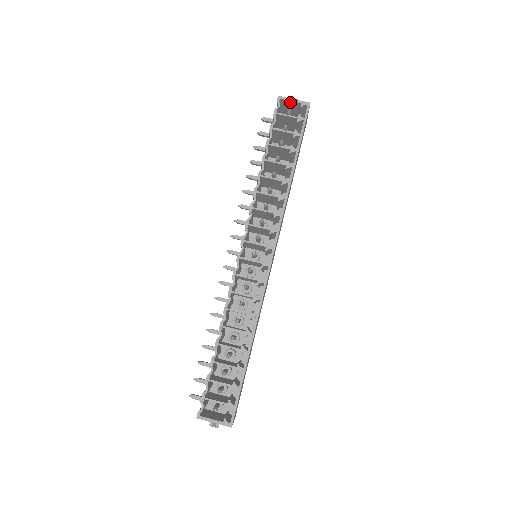
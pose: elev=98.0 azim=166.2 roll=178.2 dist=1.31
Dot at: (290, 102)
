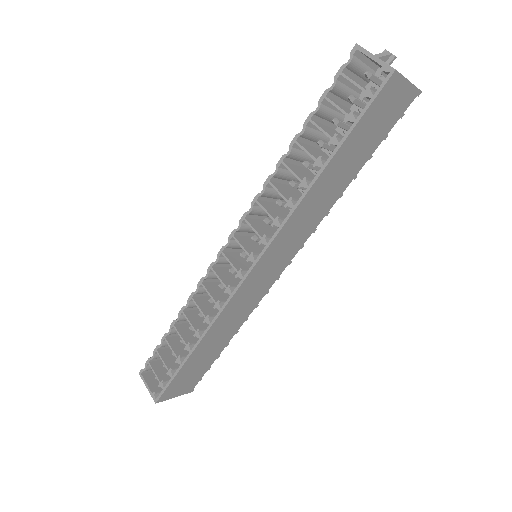
Dot at: (371, 58)
